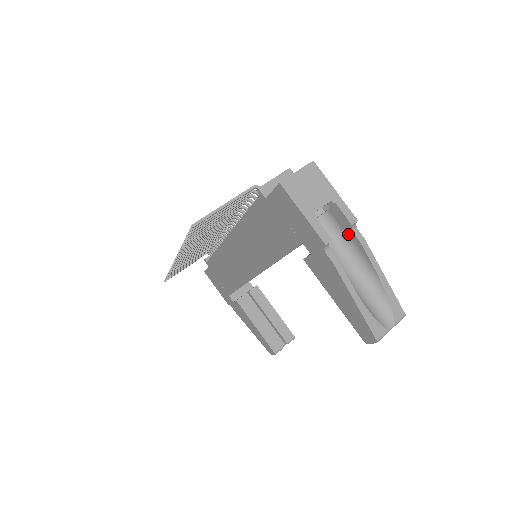
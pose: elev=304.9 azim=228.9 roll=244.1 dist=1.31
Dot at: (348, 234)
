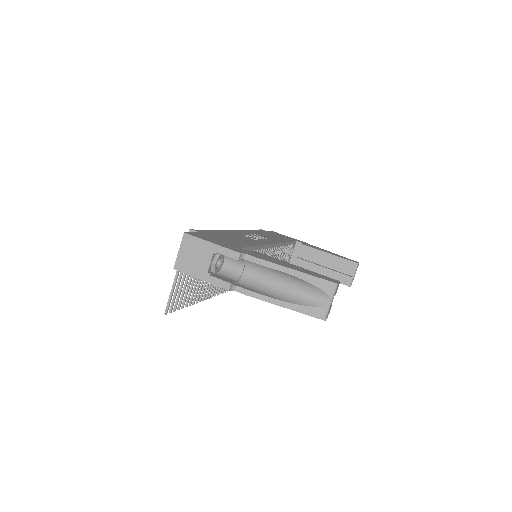
Dot at: (248, 260)
